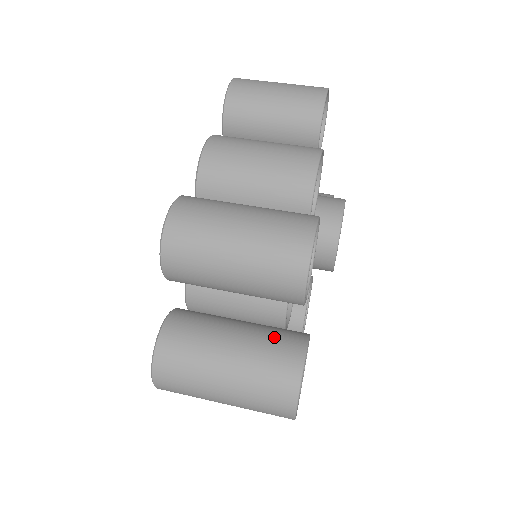
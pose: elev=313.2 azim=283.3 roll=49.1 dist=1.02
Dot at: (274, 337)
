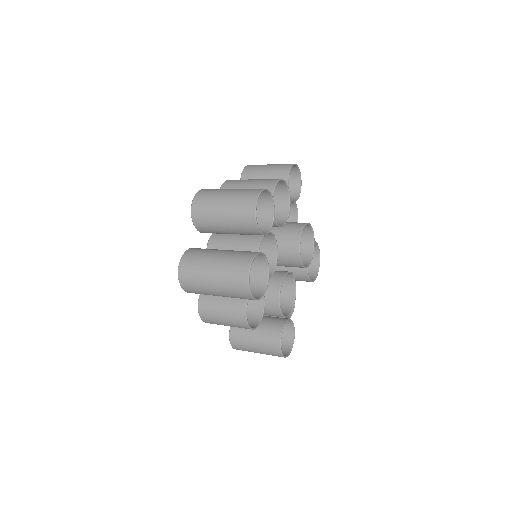
Dot at: (244, 251)
